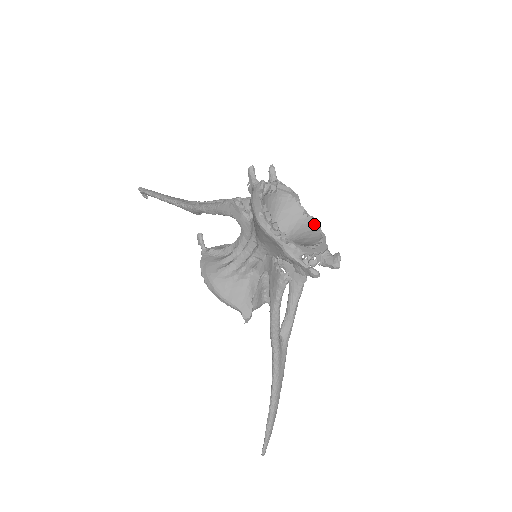
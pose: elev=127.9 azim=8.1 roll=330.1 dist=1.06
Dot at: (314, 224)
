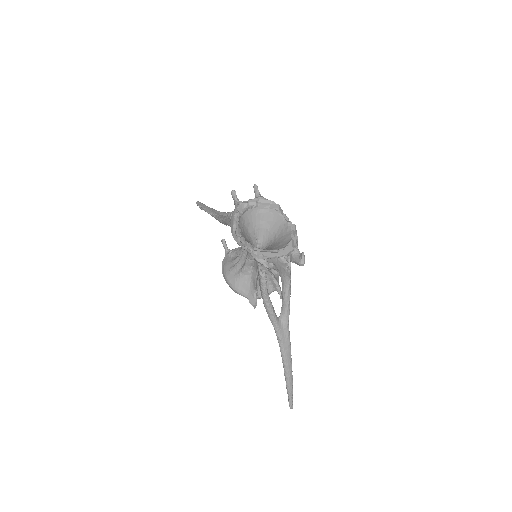
Dot at: (290, 229)
